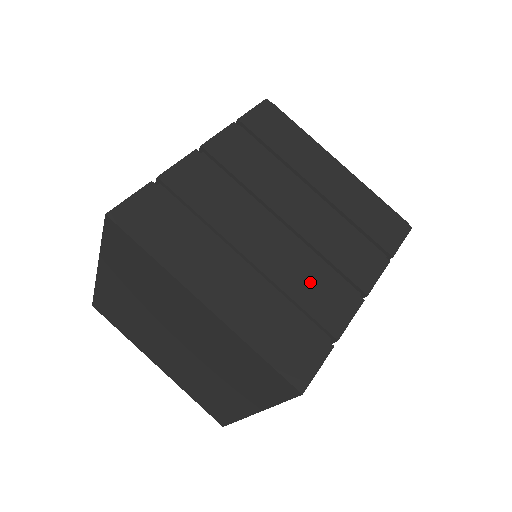
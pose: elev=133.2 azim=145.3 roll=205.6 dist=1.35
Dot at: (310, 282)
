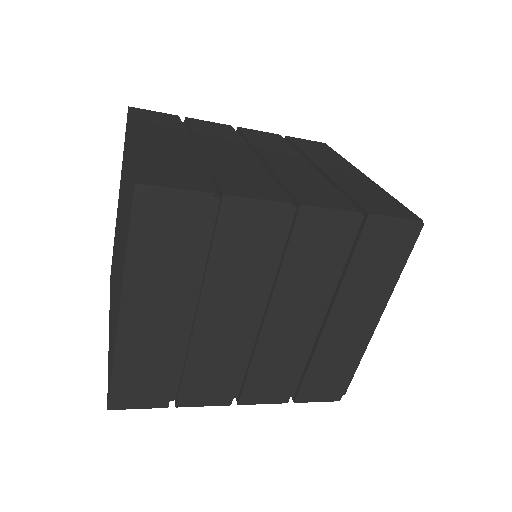
Dot at: (243, 174)
